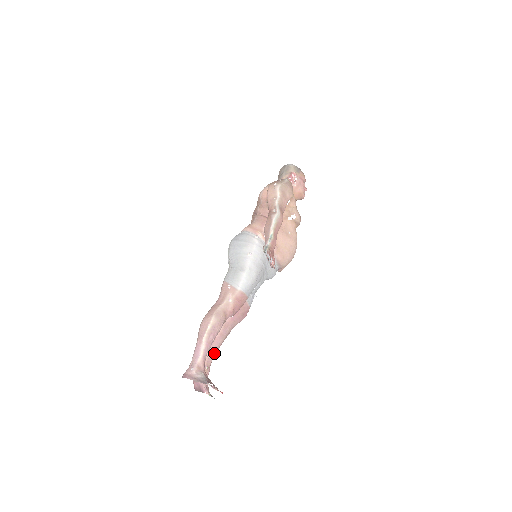
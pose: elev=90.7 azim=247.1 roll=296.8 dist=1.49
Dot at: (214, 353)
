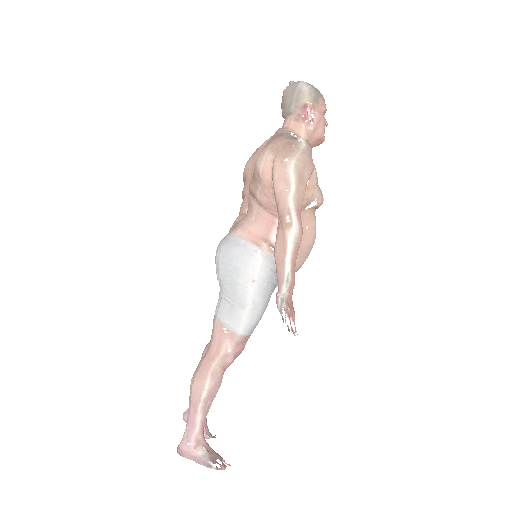
Dot at: occluded
